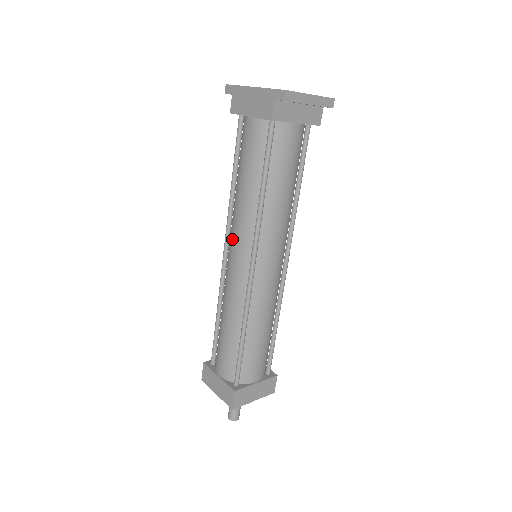
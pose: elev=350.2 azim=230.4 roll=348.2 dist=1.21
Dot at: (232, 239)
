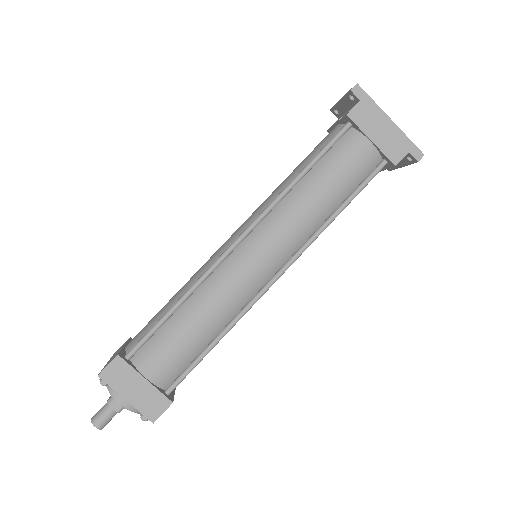
Dot at: (269, 236)
